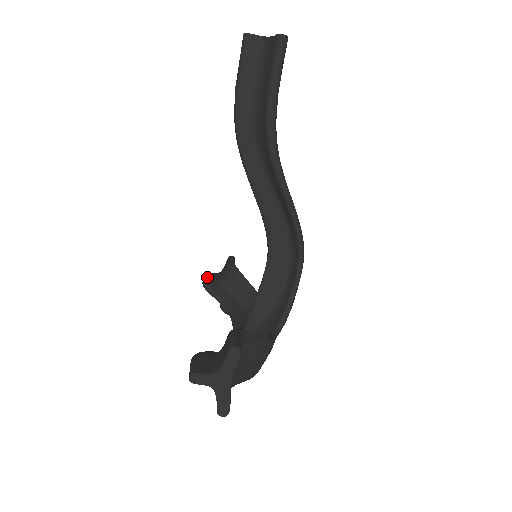
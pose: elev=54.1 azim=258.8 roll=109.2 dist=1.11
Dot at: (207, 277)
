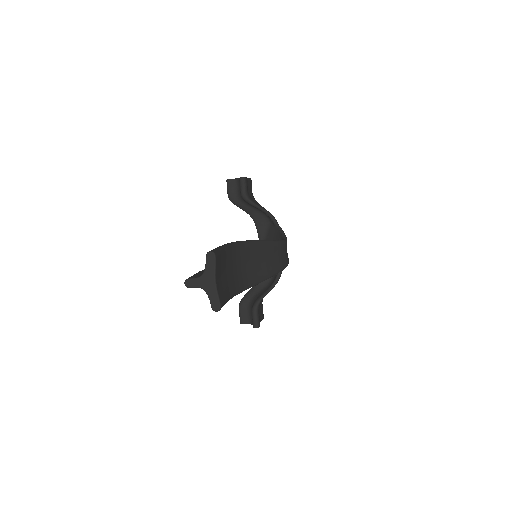
Dot at: (229, 191)
